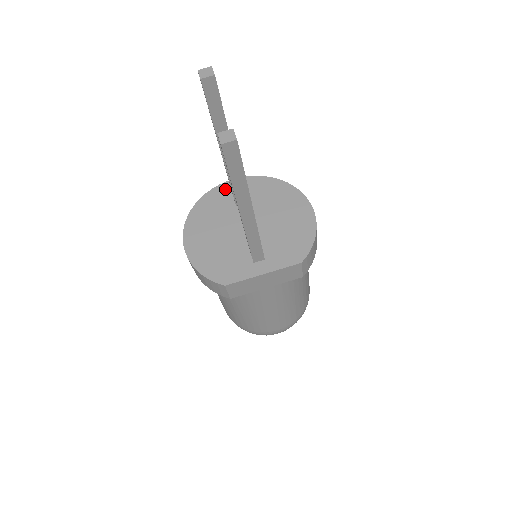
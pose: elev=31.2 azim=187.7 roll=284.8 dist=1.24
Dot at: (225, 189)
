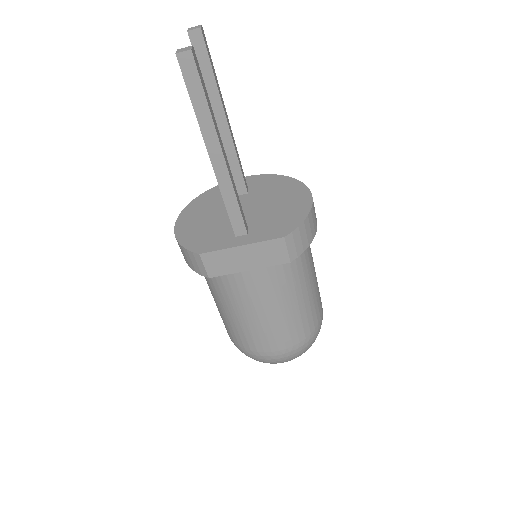
Dot at: occluded
